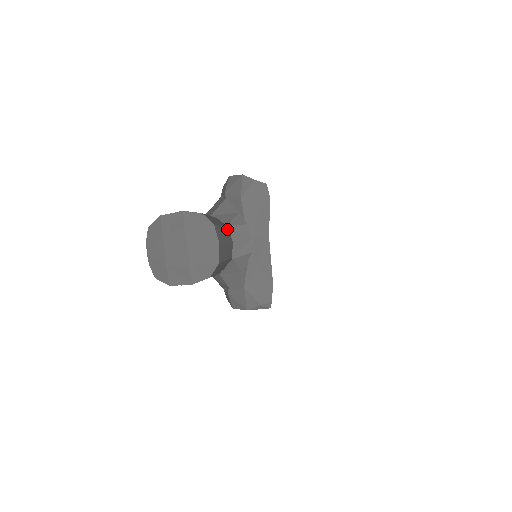
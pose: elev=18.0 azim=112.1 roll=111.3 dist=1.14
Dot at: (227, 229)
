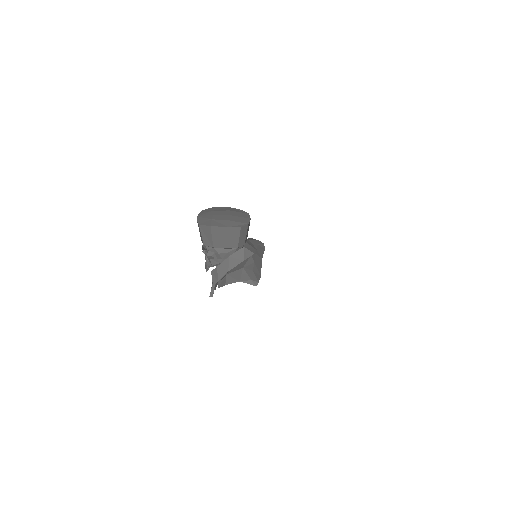
Dot at: occluded
